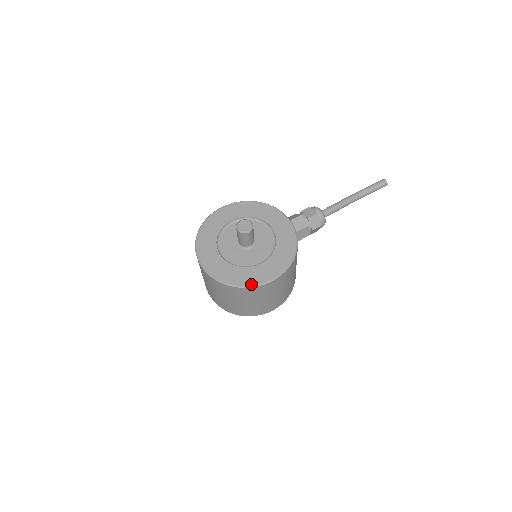
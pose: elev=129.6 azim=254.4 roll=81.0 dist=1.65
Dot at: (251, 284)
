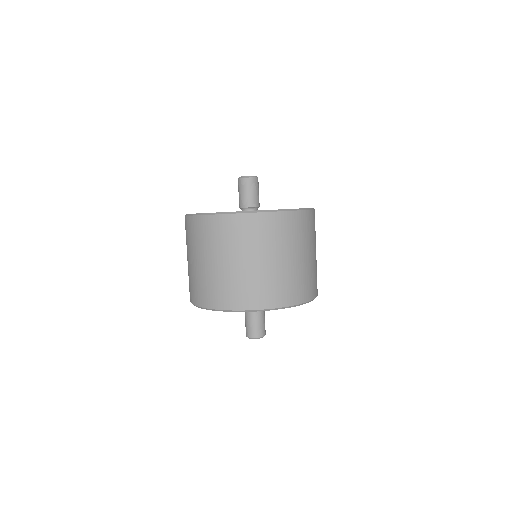
Dot at: occluded
